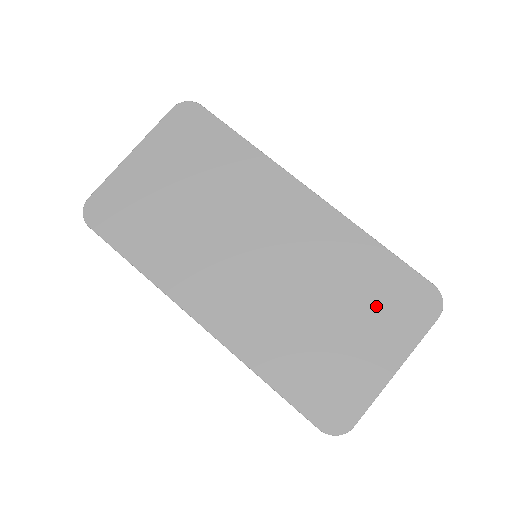
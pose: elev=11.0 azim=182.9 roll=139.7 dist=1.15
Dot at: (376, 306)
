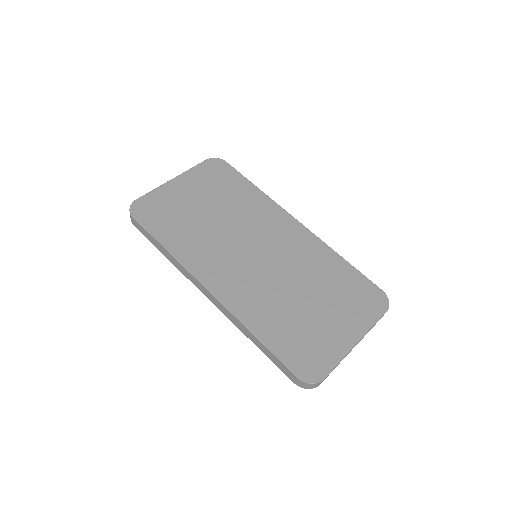
Dot at: (342, 298)
